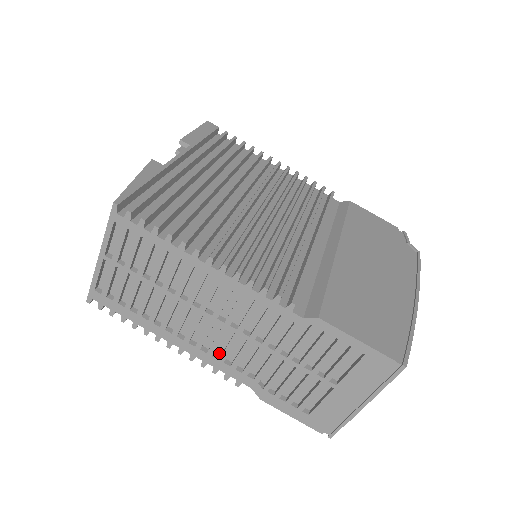
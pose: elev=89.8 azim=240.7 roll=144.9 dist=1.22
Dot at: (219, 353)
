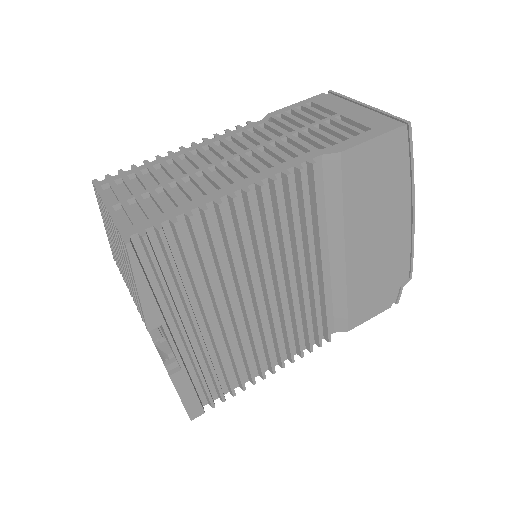
Dot at: occluded
